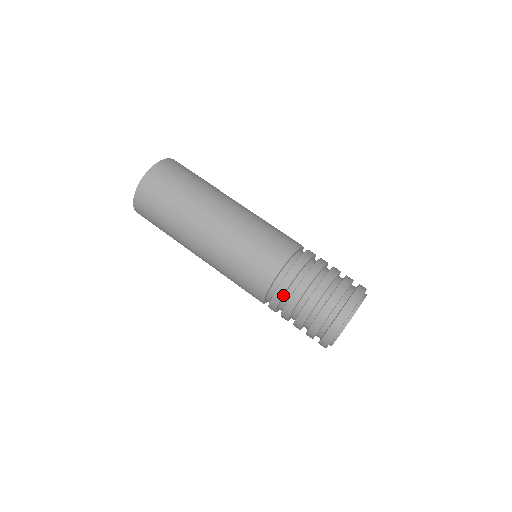
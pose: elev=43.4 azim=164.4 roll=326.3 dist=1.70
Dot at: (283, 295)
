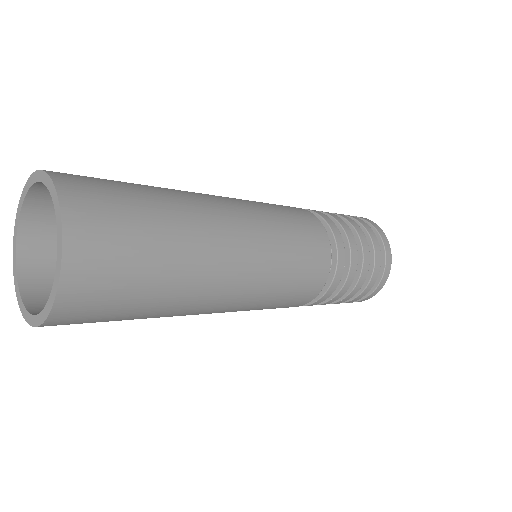
Dot at: (331, 293)
